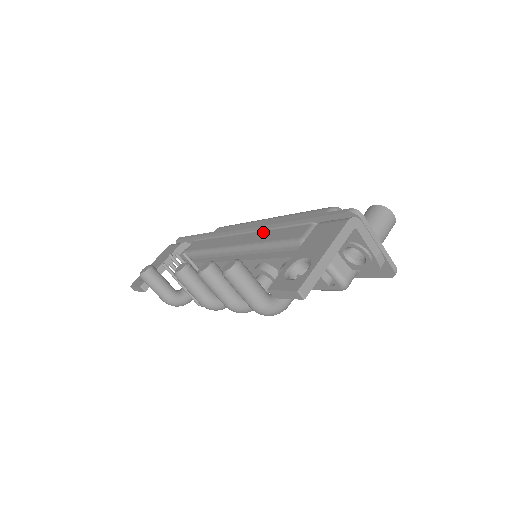
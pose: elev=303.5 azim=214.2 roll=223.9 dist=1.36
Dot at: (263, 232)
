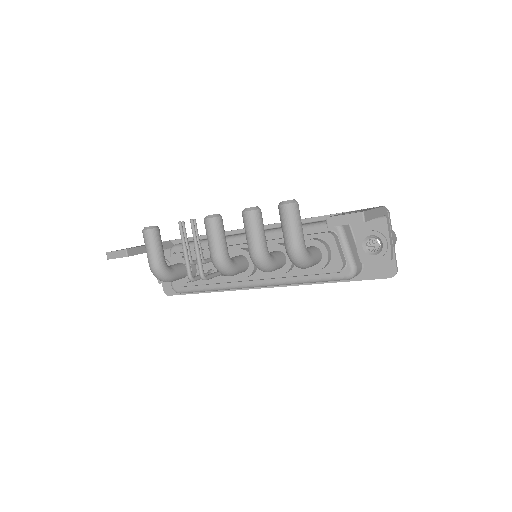
Dot at: occluded
